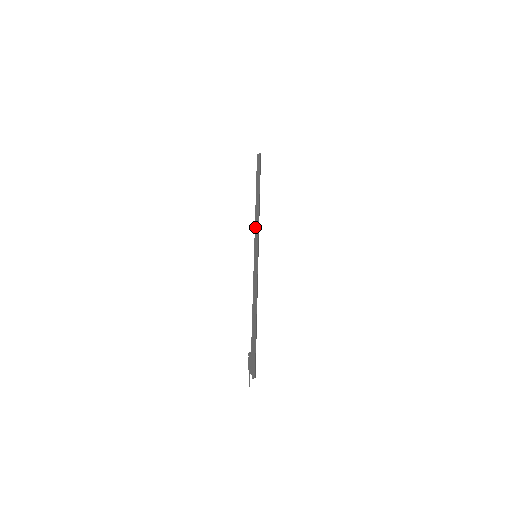
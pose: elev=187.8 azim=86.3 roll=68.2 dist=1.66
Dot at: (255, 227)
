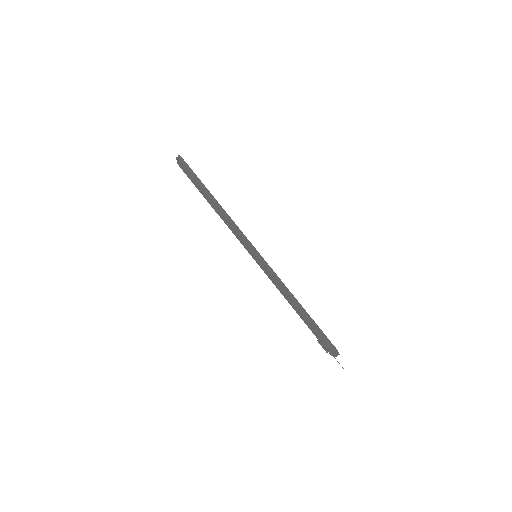
Dot at: (237, 230)
